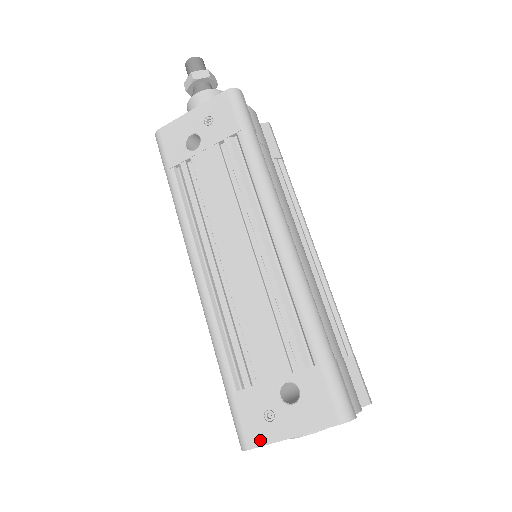
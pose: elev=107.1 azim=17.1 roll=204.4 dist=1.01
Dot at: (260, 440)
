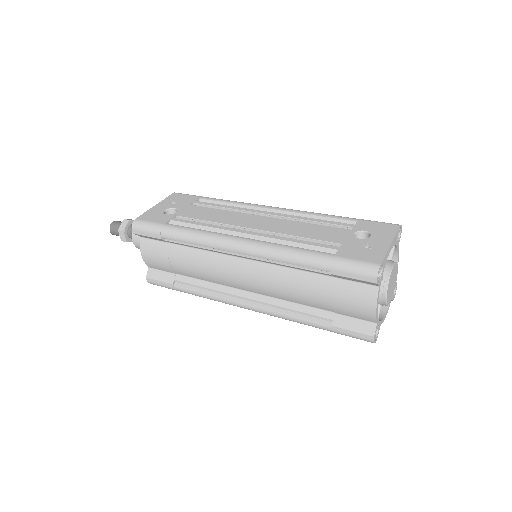
Dot at: (379, 256)
